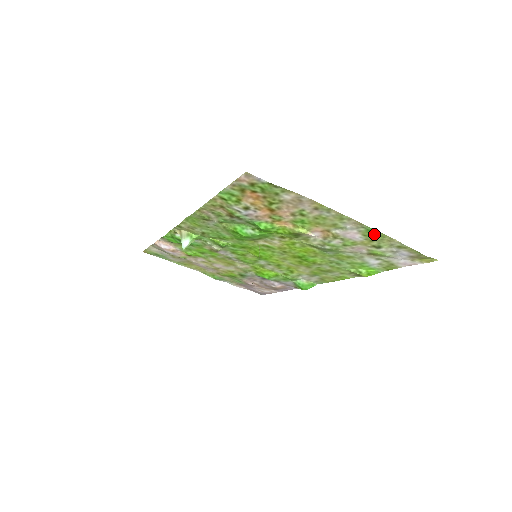
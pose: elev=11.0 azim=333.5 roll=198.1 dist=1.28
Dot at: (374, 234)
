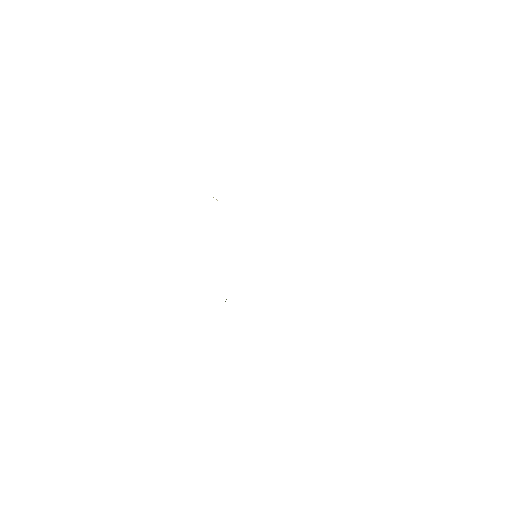
Dot at: occluded
